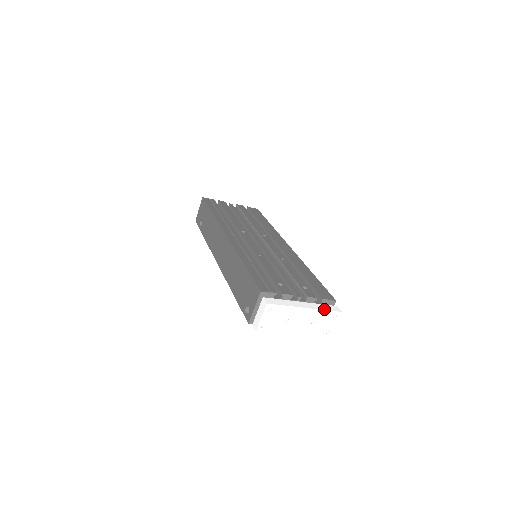
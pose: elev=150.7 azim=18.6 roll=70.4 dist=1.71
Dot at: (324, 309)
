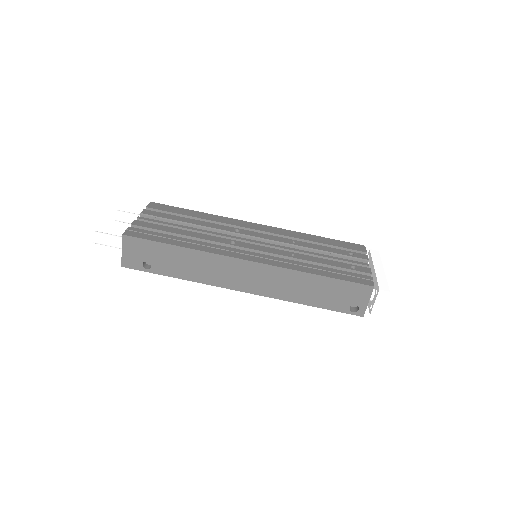
Dot at: (380, 260)
